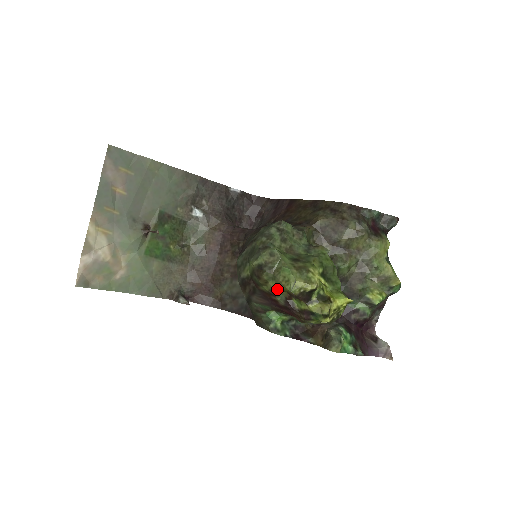
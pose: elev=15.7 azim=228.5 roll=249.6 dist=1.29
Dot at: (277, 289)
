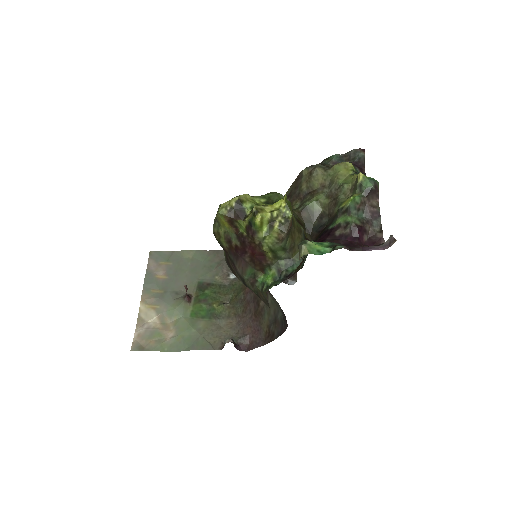
Dot at: (227, 232)
